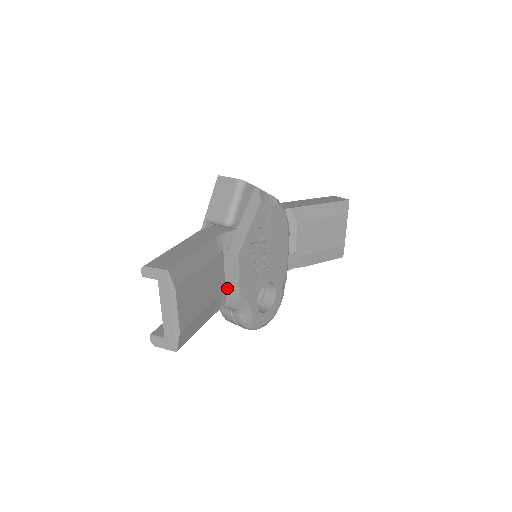
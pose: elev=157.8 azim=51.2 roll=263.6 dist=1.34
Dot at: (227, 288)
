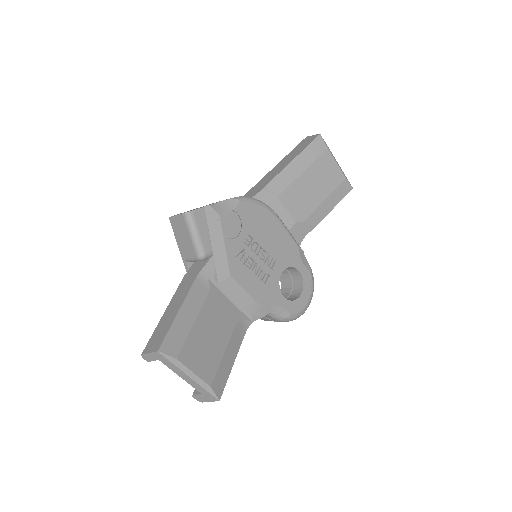
Dot at: (241, 308)
